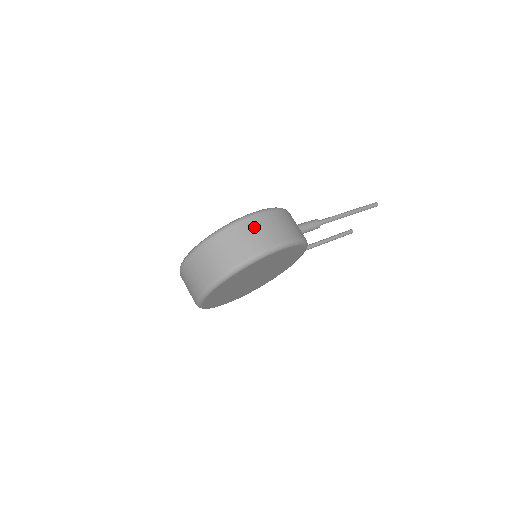
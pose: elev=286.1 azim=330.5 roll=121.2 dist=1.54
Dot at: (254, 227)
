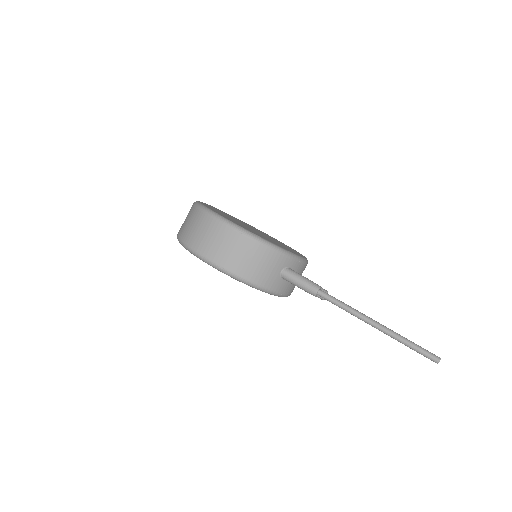
Dot at: (205, 226)
